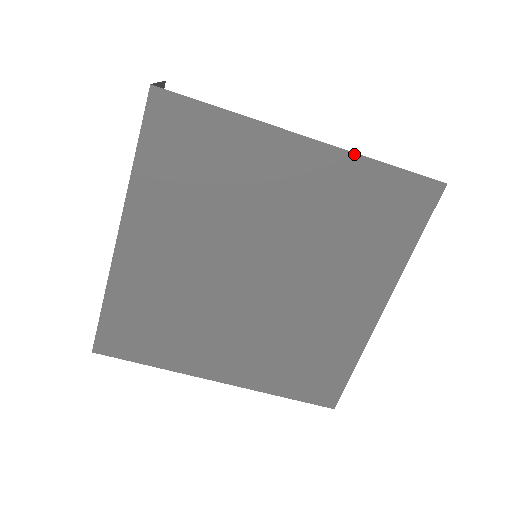
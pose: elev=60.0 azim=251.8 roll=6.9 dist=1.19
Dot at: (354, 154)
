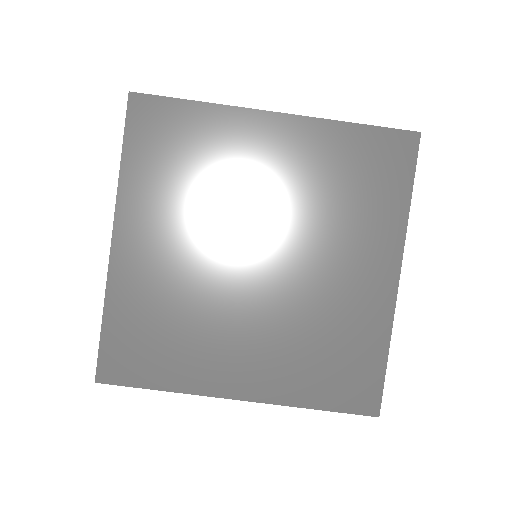
Dot at: (324, 120)
